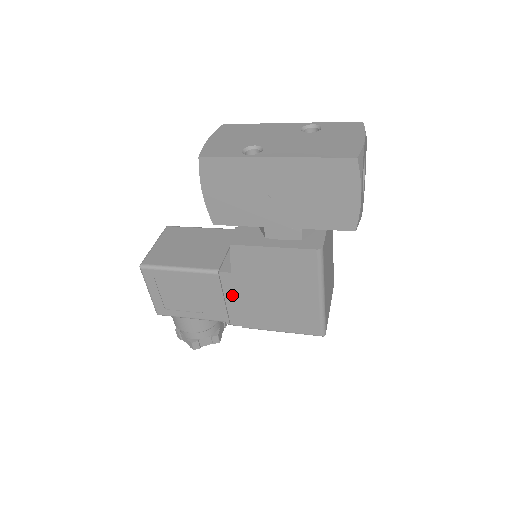
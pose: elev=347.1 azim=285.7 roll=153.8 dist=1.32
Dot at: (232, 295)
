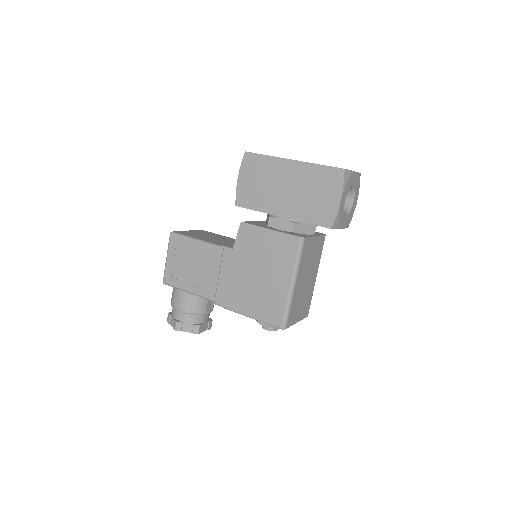
Dot at: (226, 271)
